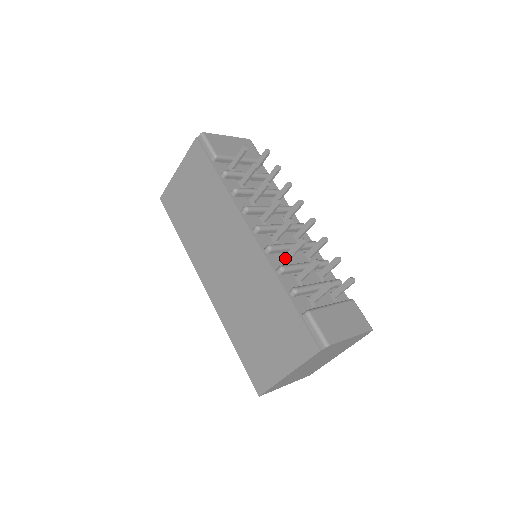
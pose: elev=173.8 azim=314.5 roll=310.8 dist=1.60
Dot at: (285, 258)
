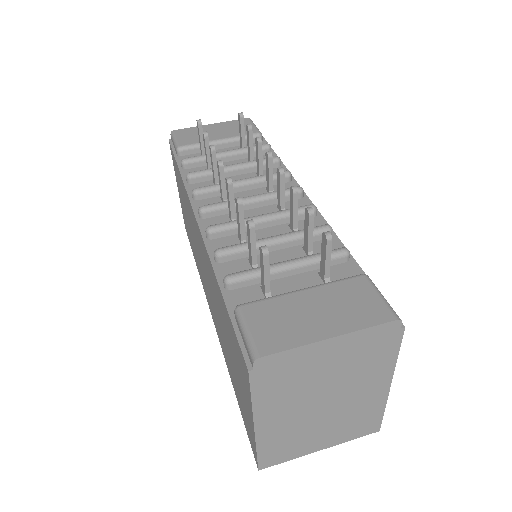
Dot at: (239, 238)
